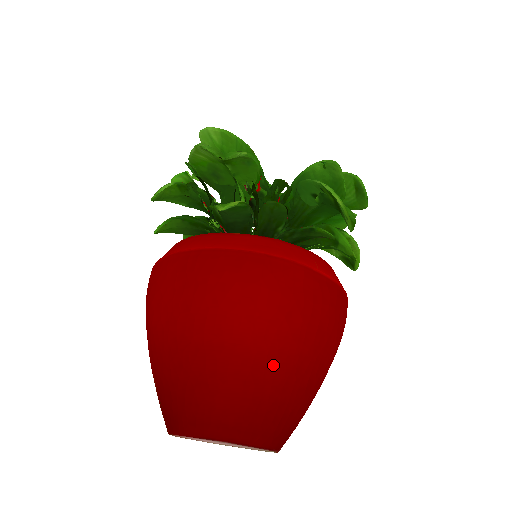
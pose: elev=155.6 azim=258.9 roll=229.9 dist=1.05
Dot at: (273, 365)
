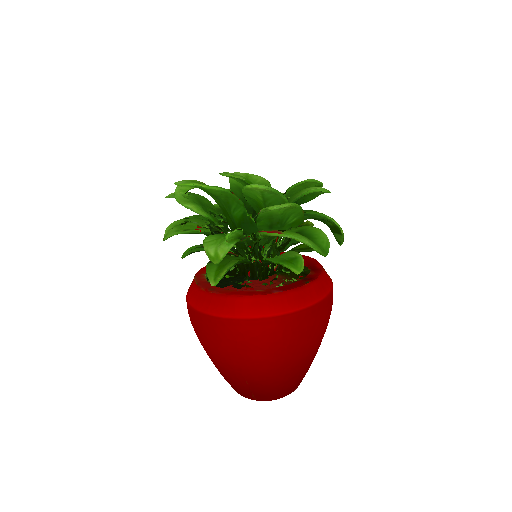
Dot at: occluded
